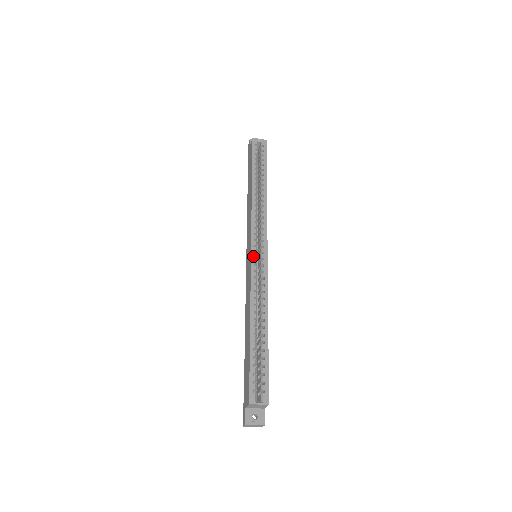
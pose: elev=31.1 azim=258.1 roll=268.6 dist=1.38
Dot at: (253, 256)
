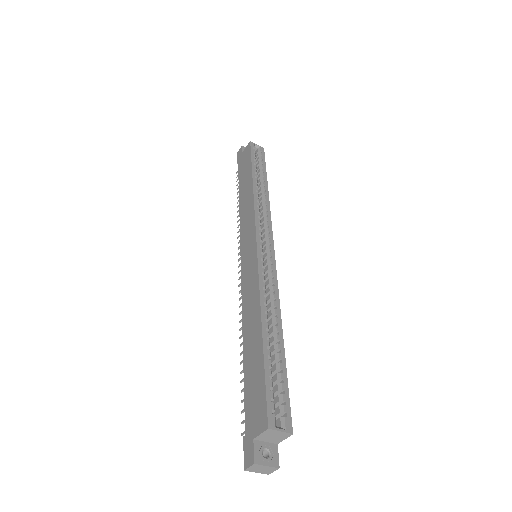
Dot at: (259, 250)
